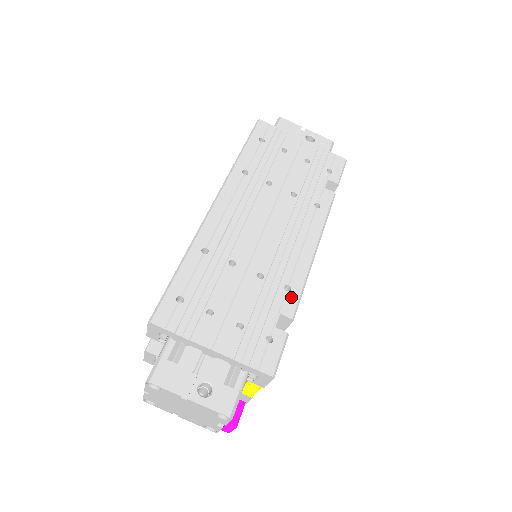
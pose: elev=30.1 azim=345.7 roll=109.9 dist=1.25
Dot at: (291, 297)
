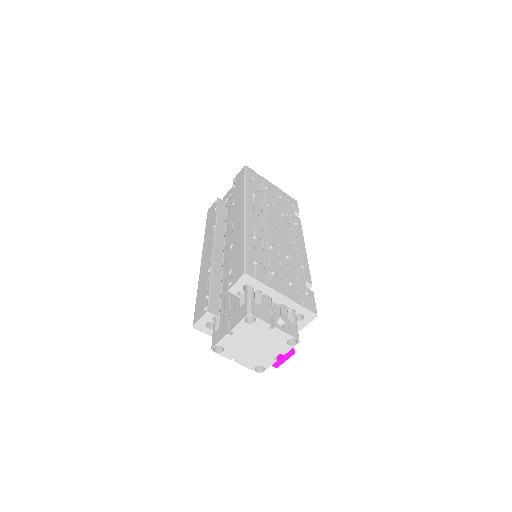
Dot at: (306, 272)
